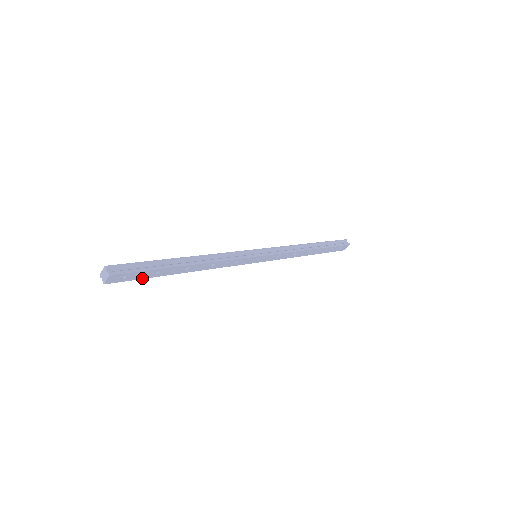
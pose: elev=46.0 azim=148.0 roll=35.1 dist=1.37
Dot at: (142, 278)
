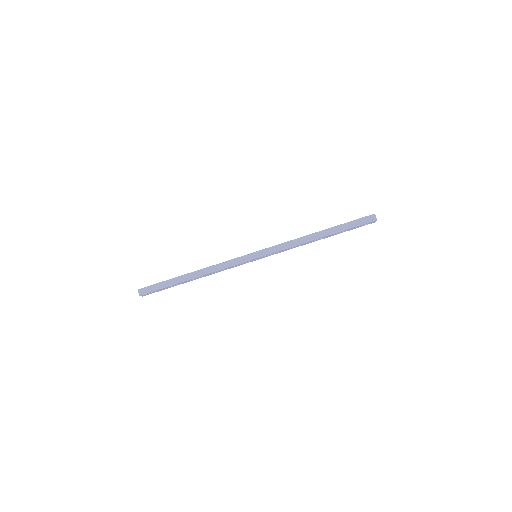
Dot at: occluded
